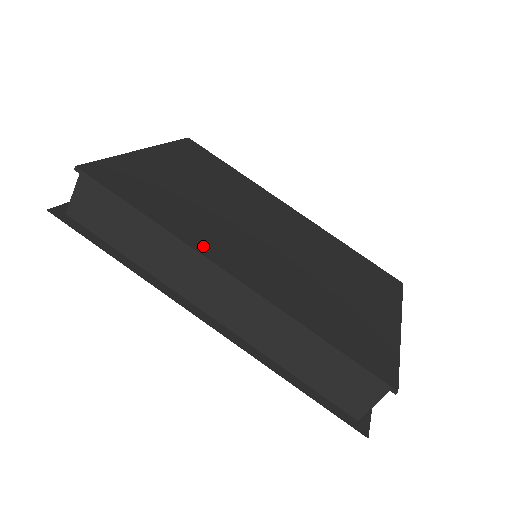
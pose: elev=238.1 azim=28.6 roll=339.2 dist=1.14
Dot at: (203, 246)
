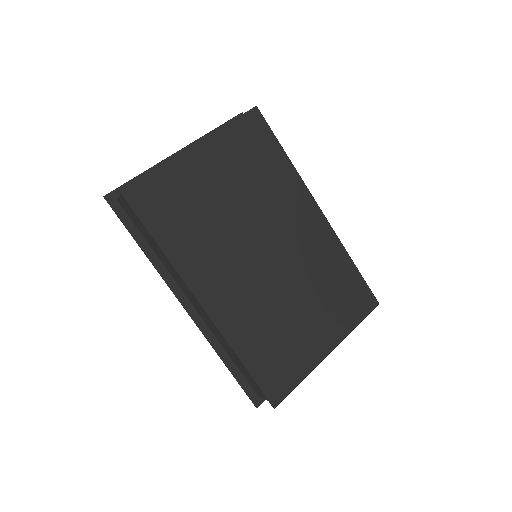
Dot at: (192, 275)
